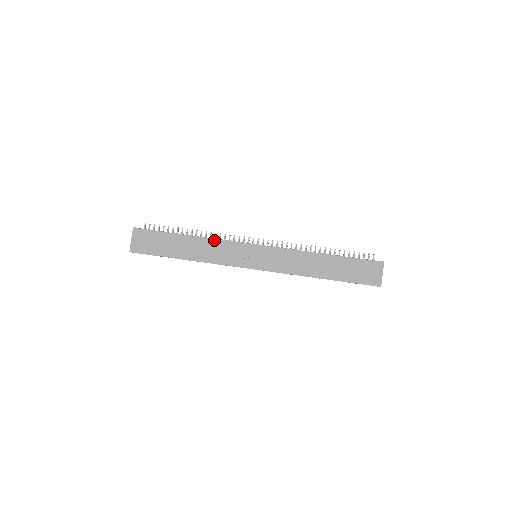
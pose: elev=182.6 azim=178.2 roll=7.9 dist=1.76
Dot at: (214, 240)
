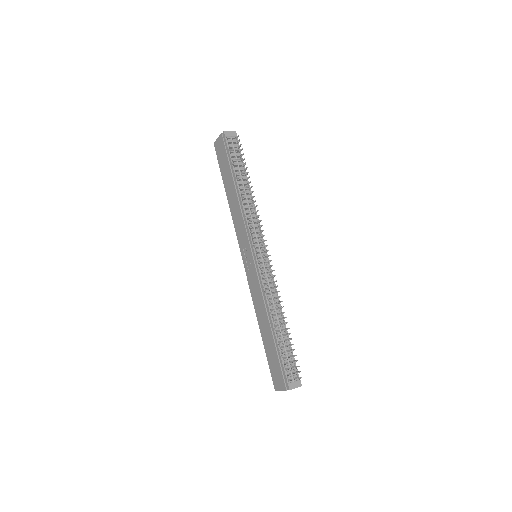
Dot at: (243, 210)
